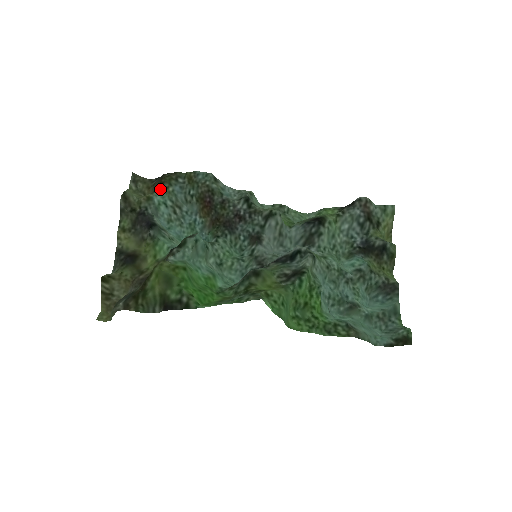
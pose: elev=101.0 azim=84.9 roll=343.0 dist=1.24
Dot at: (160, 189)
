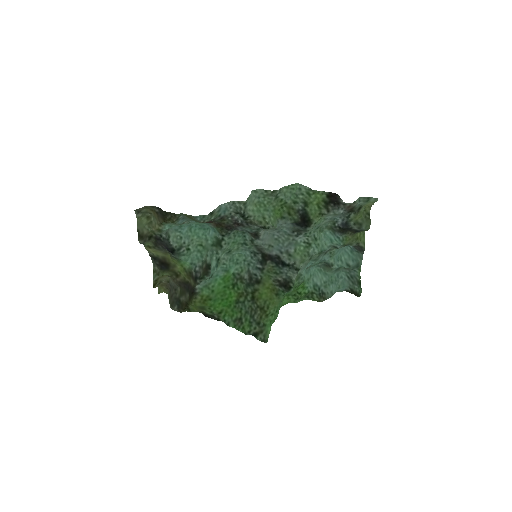
Dot at: (166, 224)
